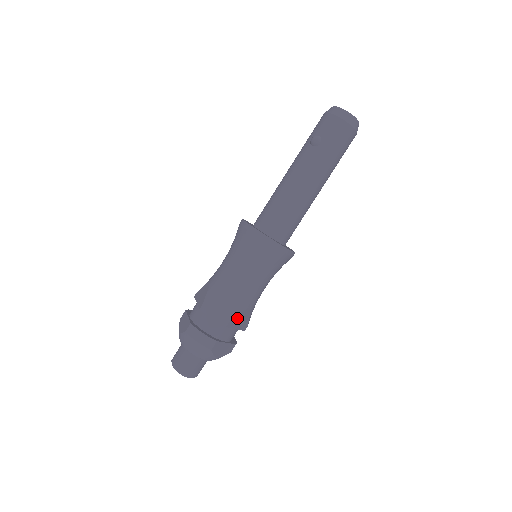
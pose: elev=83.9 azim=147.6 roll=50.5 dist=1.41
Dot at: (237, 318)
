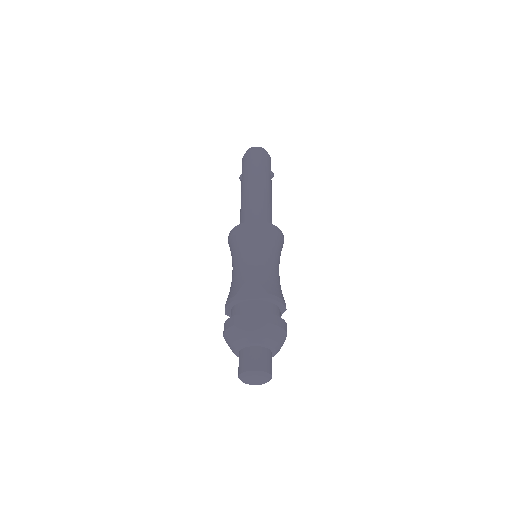
Dot at: (244, 290)
